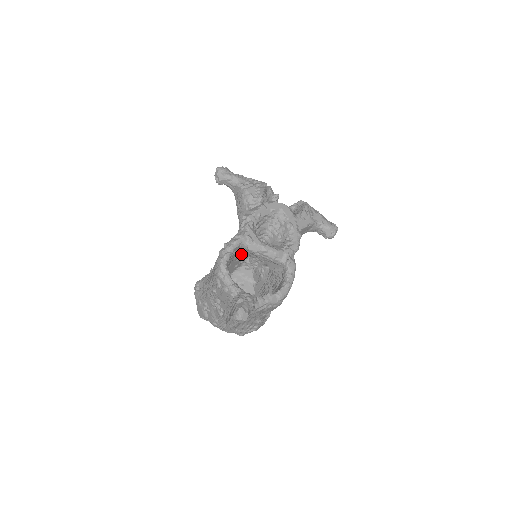
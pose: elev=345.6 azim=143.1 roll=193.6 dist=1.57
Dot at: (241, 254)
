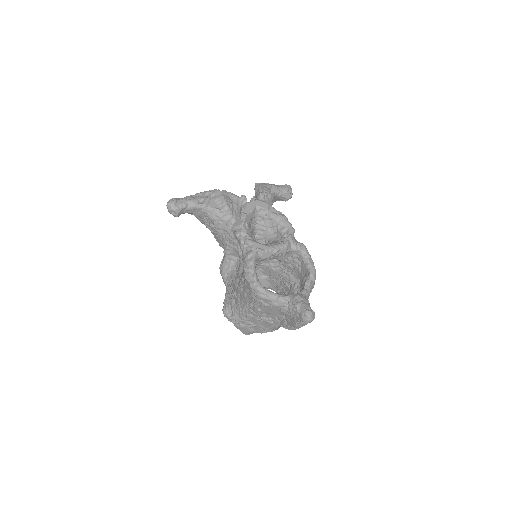
Dot at: (255, 266)
